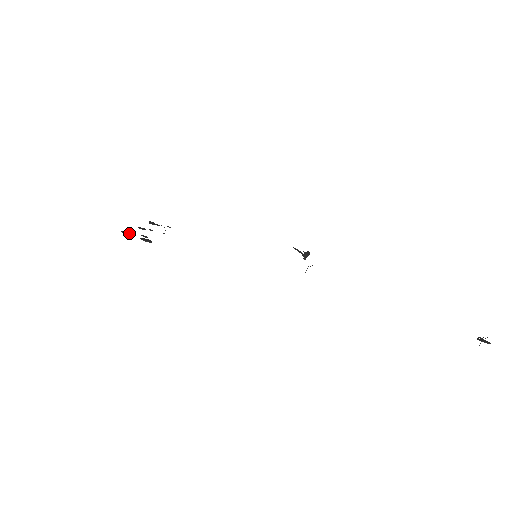
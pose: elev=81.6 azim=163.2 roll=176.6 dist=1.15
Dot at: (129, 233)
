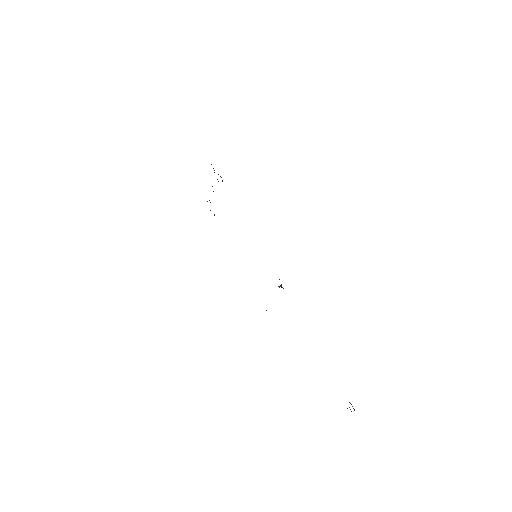
Dot at: occluded
